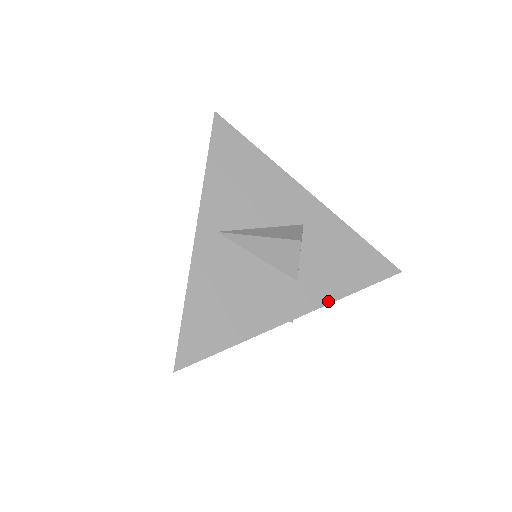
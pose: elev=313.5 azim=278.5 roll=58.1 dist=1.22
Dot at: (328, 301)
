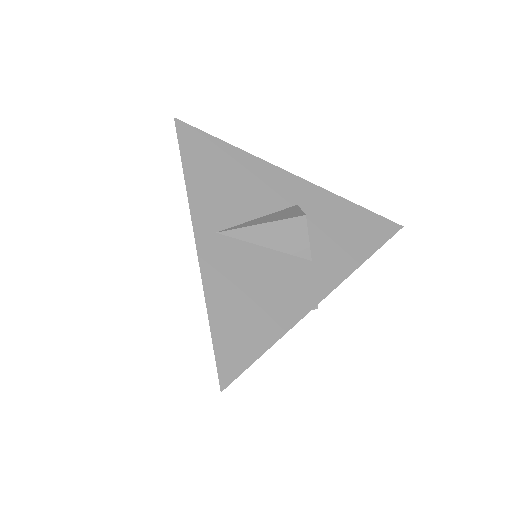
Dot at: (348, 272)
